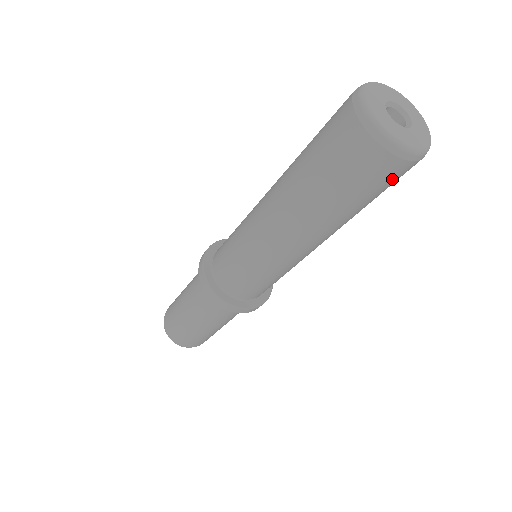
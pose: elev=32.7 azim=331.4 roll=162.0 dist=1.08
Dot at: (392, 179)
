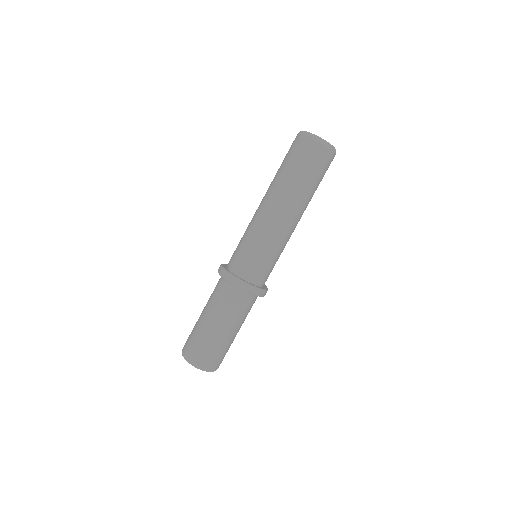
Dot at: (328, 166)
